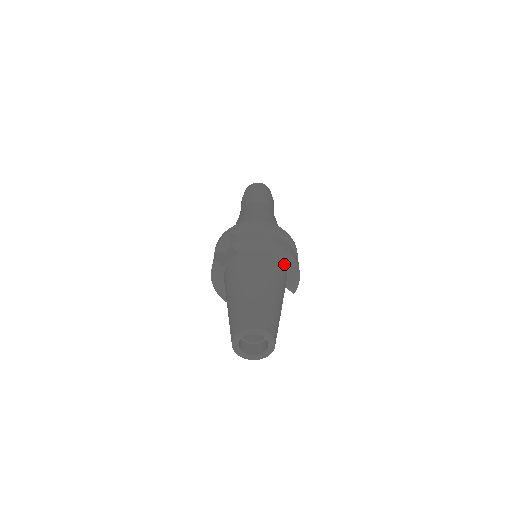
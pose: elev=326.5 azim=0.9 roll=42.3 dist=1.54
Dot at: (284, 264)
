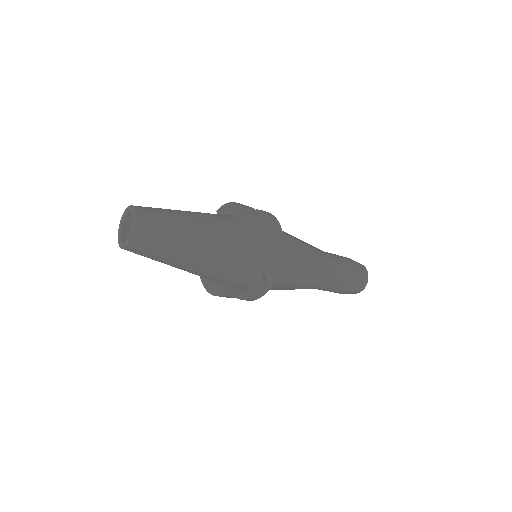
Dot at: (243, 231)
